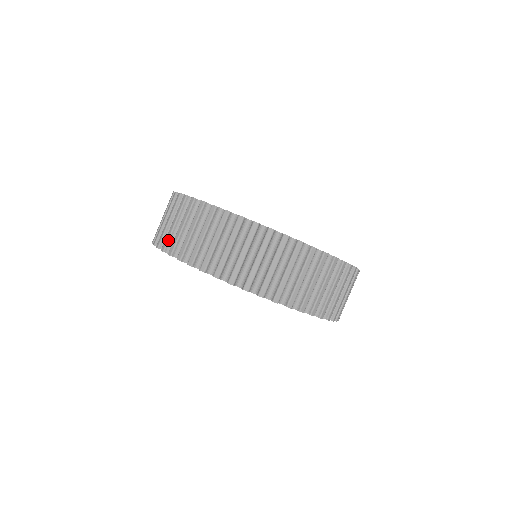
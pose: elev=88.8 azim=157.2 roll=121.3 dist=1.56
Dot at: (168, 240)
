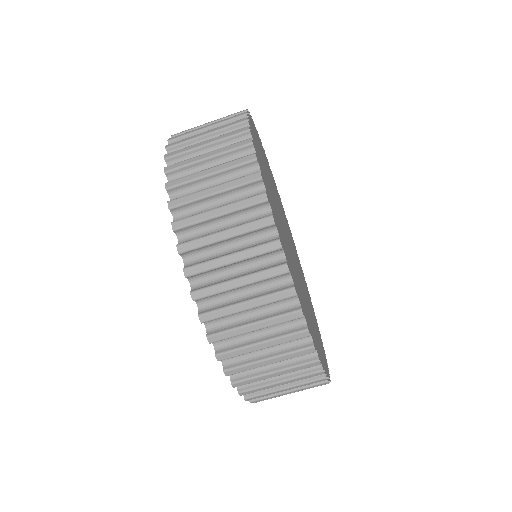
Dot at: (186, 131)
